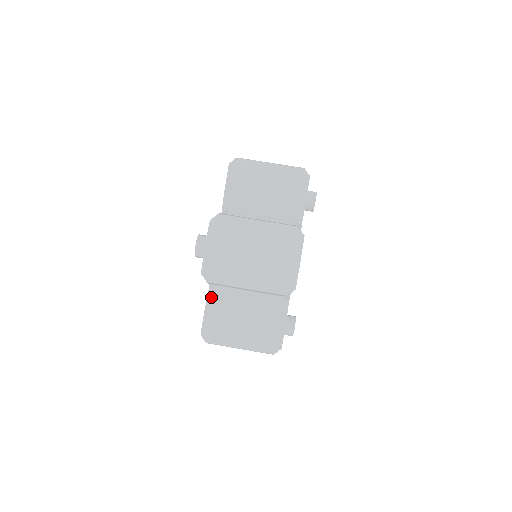
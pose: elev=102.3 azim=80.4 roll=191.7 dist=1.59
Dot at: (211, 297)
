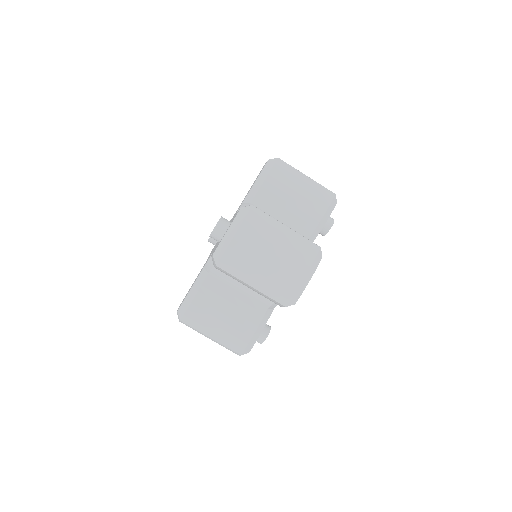
Dot at: (202, 279)
